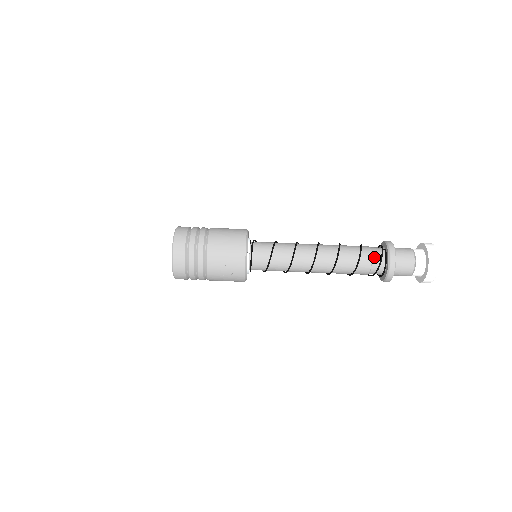
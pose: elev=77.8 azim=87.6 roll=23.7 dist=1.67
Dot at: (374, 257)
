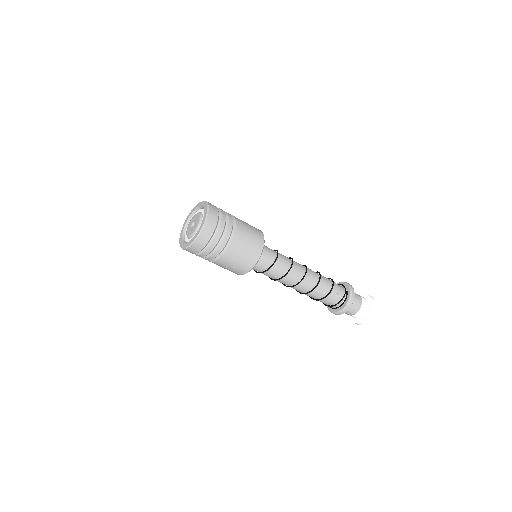
Dot at: (338, 295)
